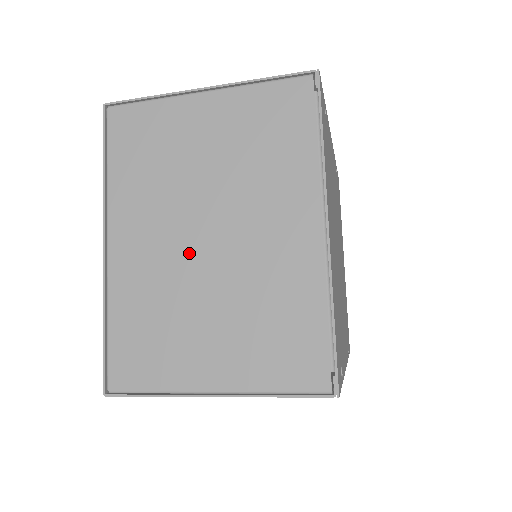
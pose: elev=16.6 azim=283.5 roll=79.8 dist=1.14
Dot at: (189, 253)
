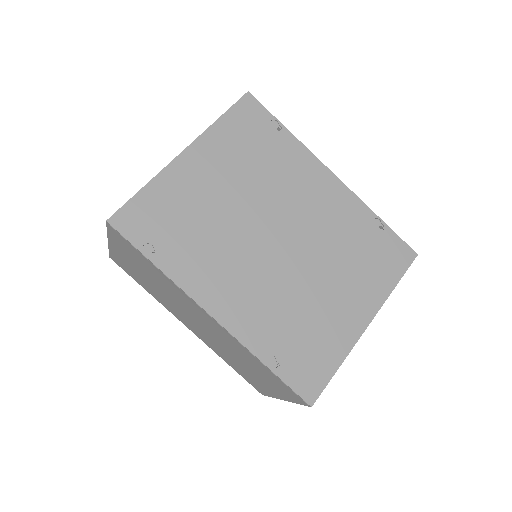
Dot at: occluded
